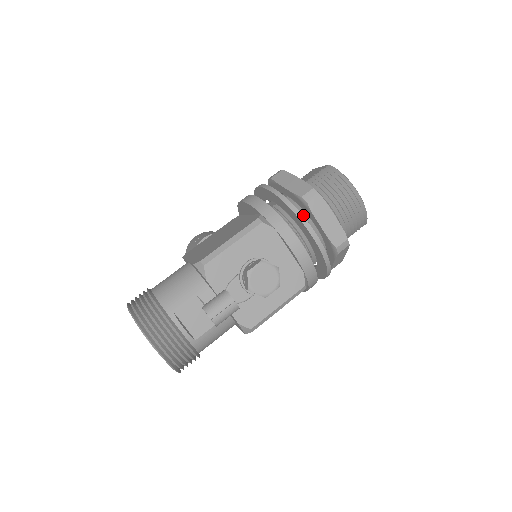
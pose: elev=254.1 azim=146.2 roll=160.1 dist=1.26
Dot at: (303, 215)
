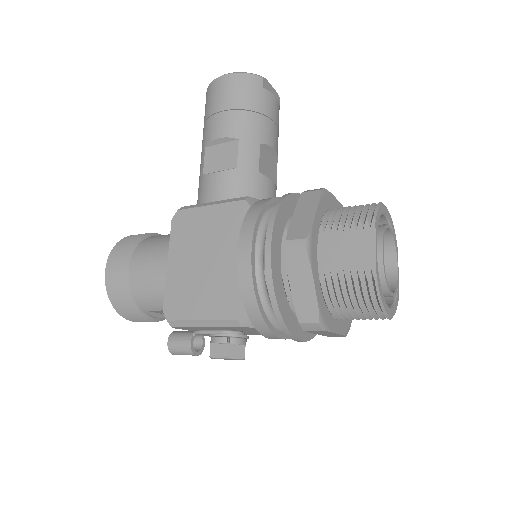
Dot at: occluded
